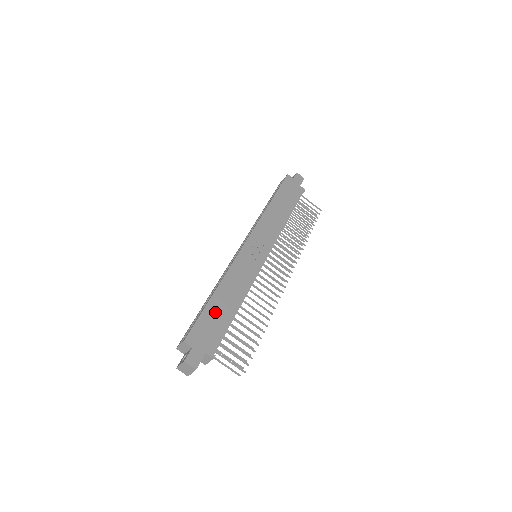
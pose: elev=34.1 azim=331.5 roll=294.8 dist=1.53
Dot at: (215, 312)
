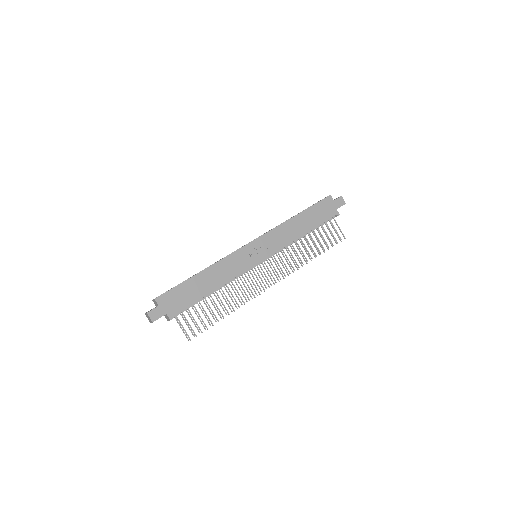
Dot at: (191, 288)
